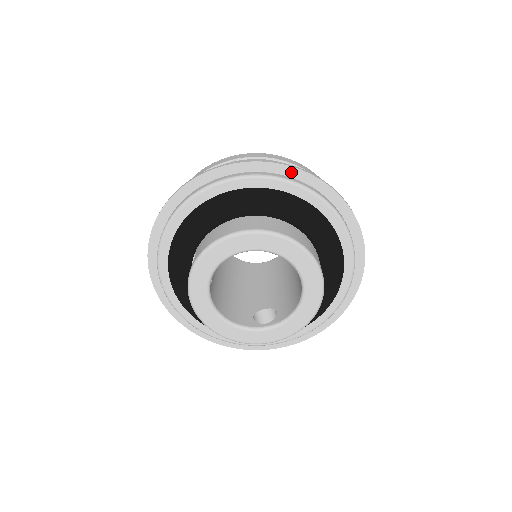
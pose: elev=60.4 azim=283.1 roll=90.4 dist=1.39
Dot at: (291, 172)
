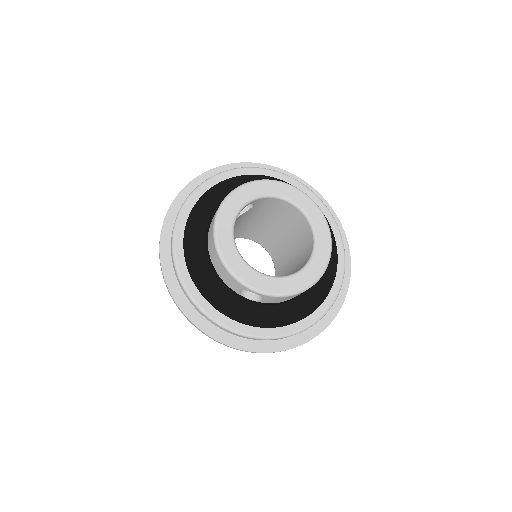
Dot at: occluded
